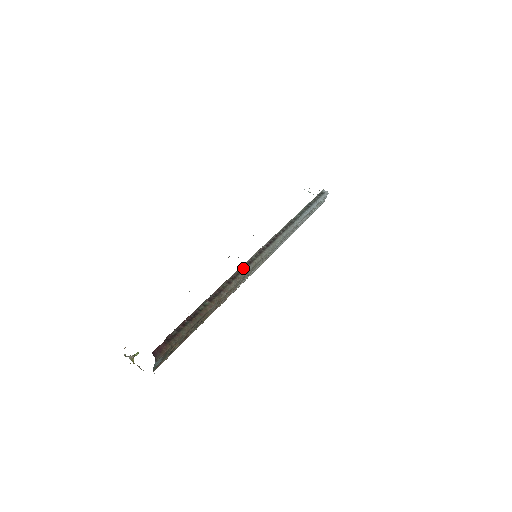
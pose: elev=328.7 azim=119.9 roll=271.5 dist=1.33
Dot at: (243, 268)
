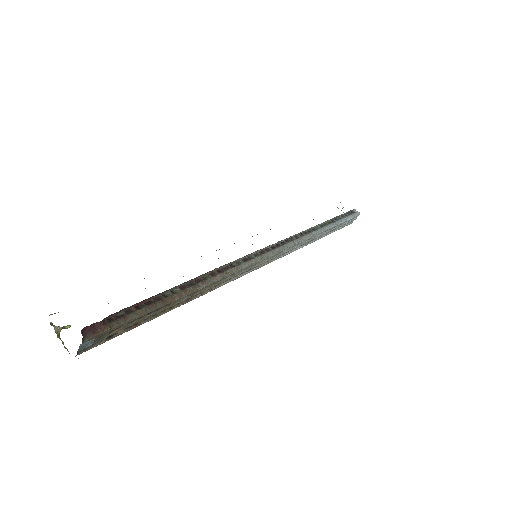
Dot at: (235, 263)
